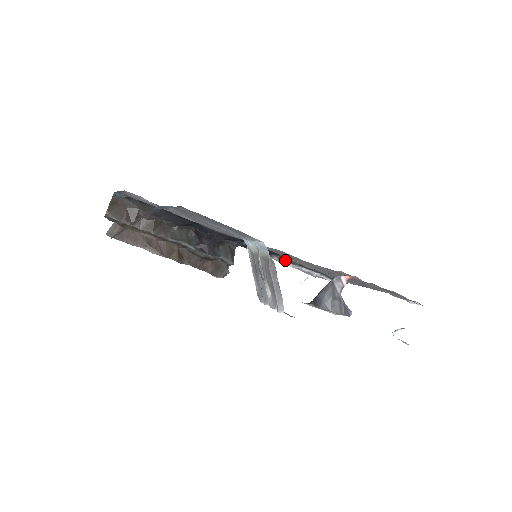
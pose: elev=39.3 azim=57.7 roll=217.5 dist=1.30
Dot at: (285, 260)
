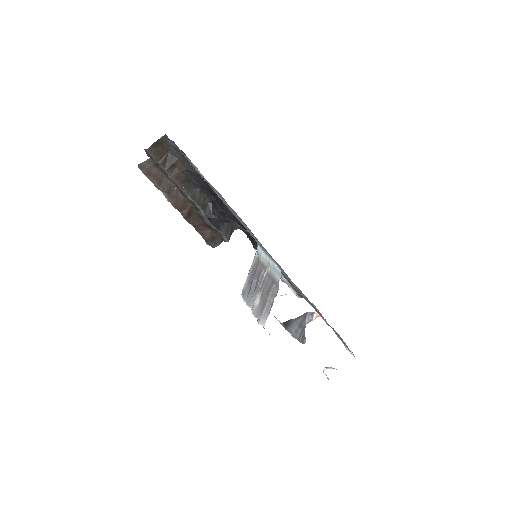
Dot at: occluded
